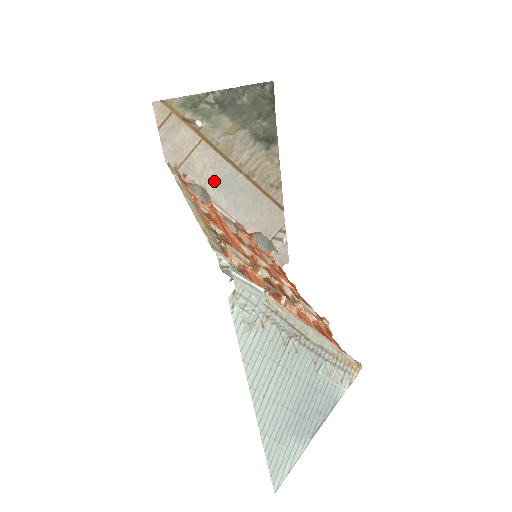
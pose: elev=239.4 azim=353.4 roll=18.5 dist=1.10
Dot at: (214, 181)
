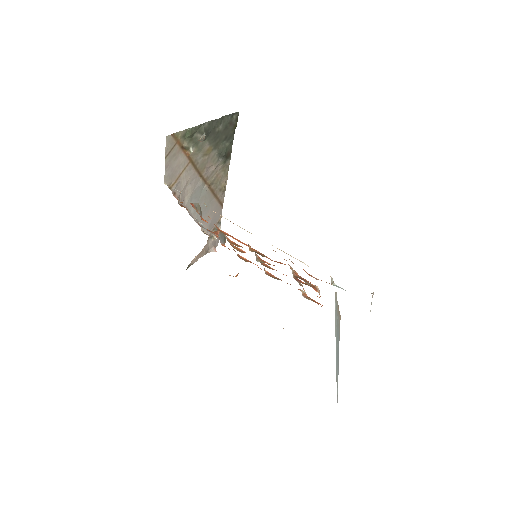
Dot at: (190, 194)
